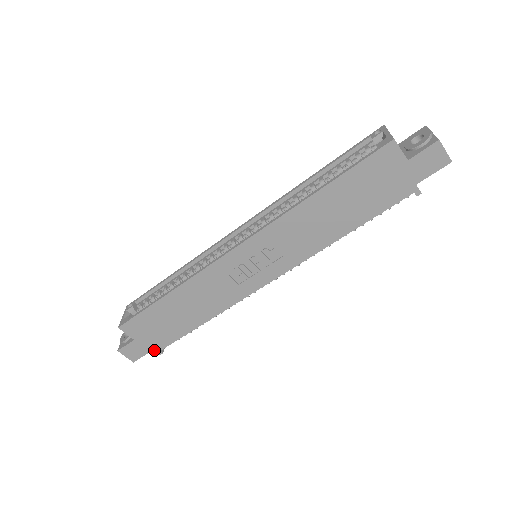
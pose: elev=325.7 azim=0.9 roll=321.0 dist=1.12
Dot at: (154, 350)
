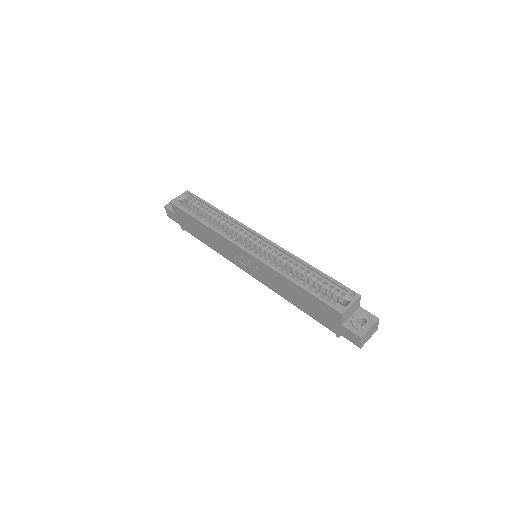
Dot at: (180, 225)
